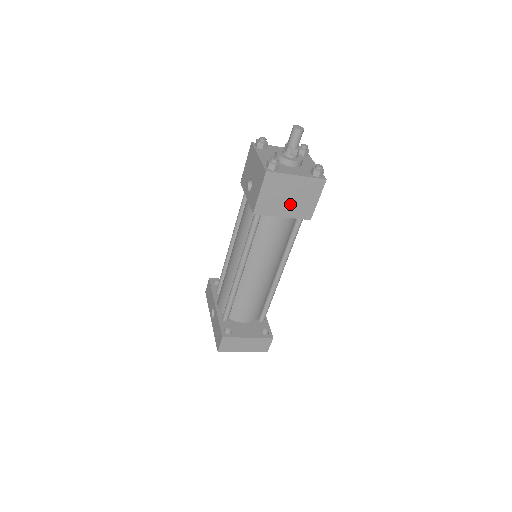
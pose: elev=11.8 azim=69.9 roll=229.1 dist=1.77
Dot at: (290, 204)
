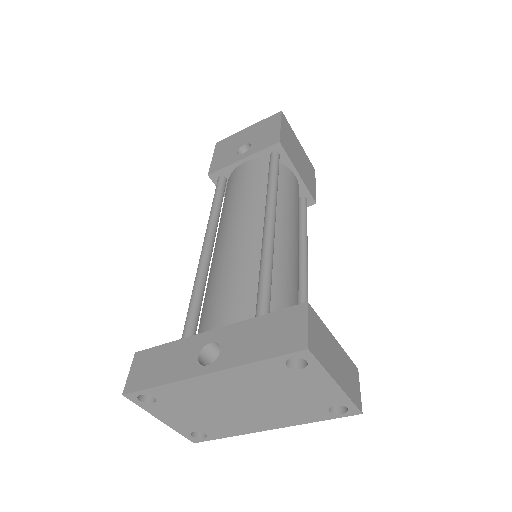
Dot at: (300, 166)
